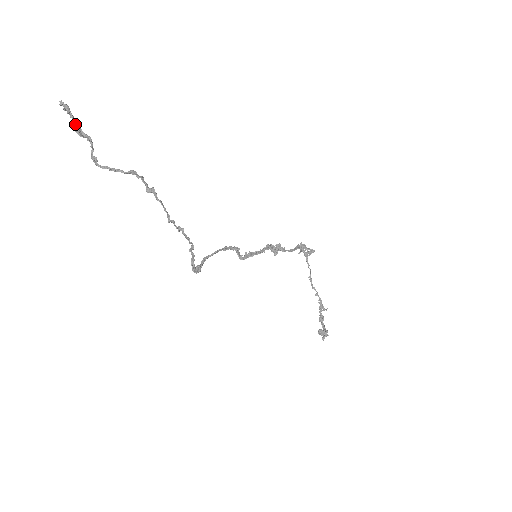
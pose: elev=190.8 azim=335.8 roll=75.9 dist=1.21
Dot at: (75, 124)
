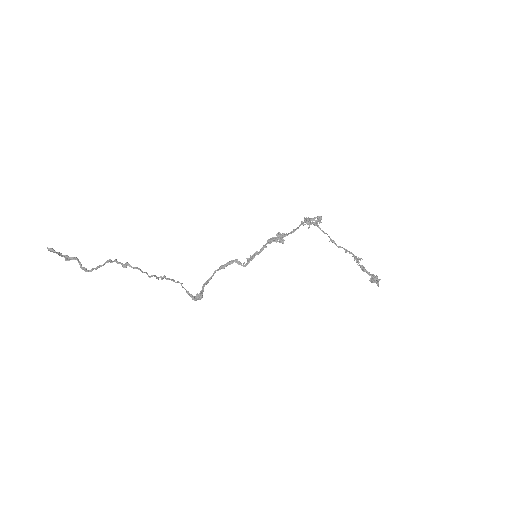
Dot at: (62, 256)
